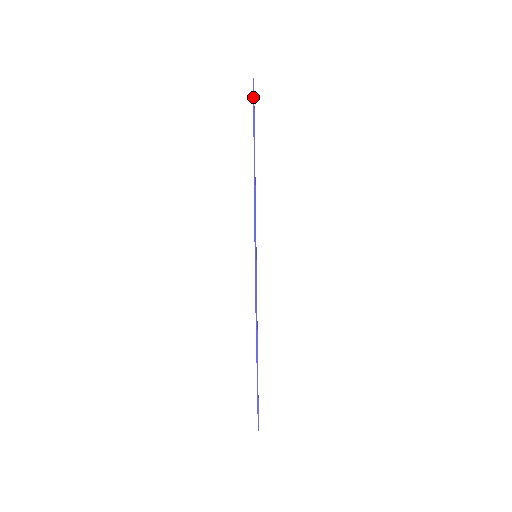
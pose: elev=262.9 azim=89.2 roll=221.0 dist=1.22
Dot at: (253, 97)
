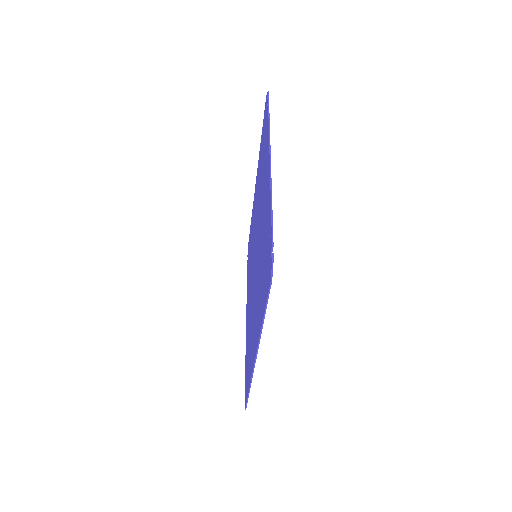
Dot at: (265, 310)
